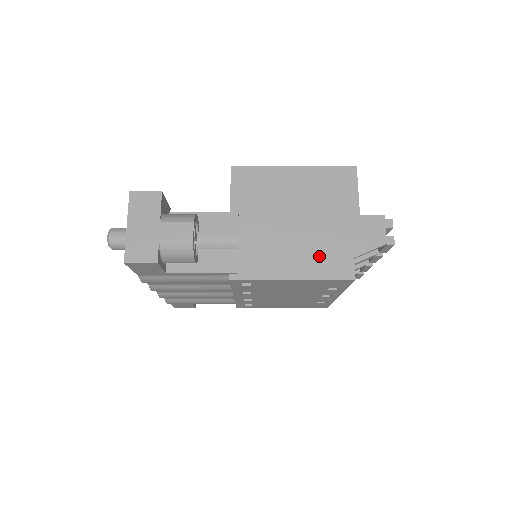
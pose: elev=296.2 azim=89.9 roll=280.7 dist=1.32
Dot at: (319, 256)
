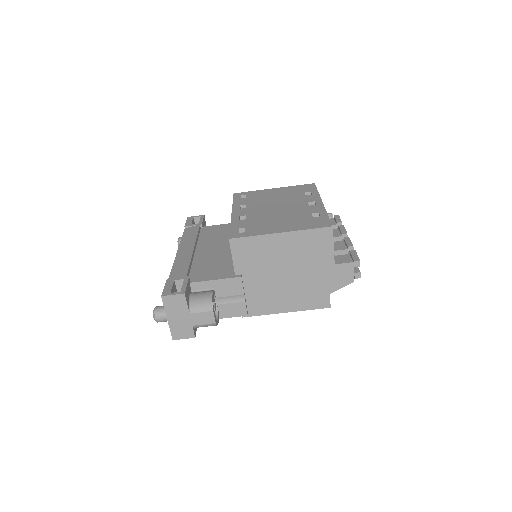
Dot at: (304, 296)
